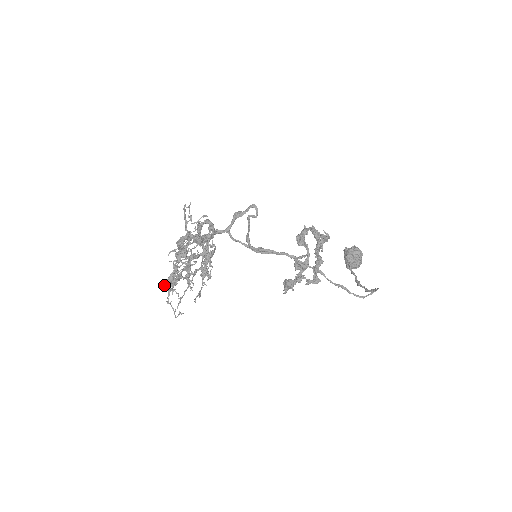
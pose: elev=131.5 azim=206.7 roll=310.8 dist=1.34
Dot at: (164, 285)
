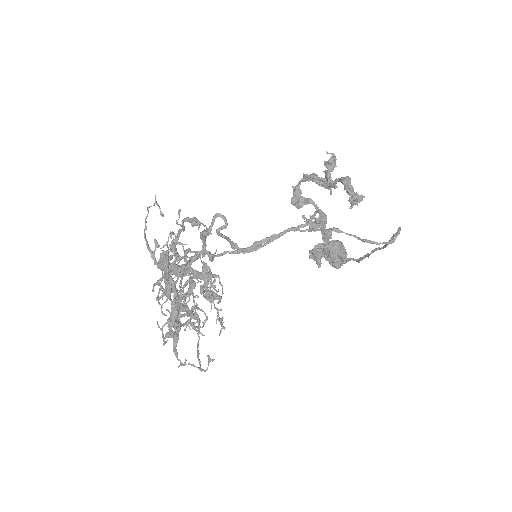
Dot at: (169, 329)
